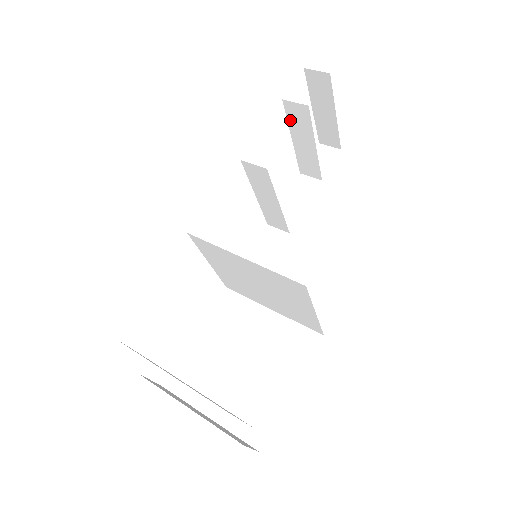
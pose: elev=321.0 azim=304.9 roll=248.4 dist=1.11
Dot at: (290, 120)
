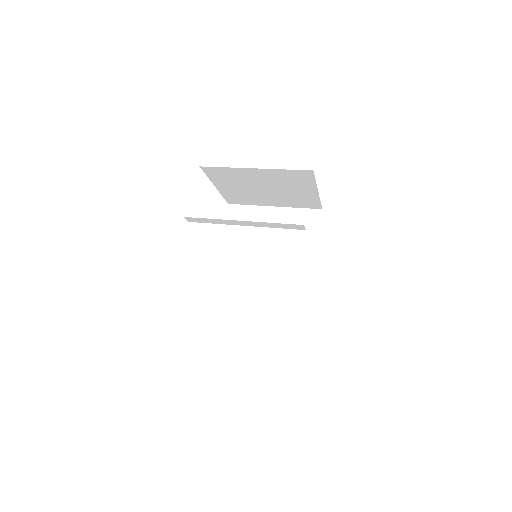
Dot at: occluded
